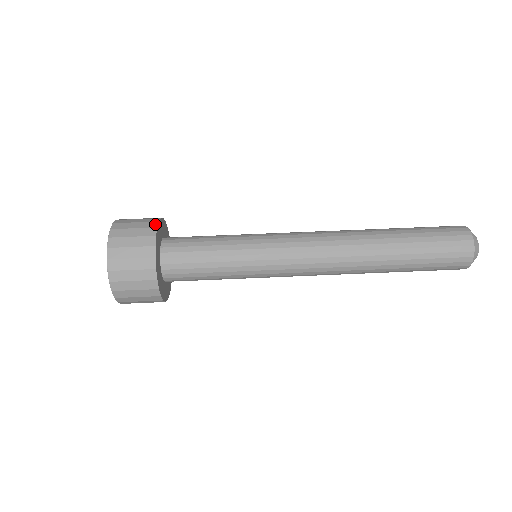
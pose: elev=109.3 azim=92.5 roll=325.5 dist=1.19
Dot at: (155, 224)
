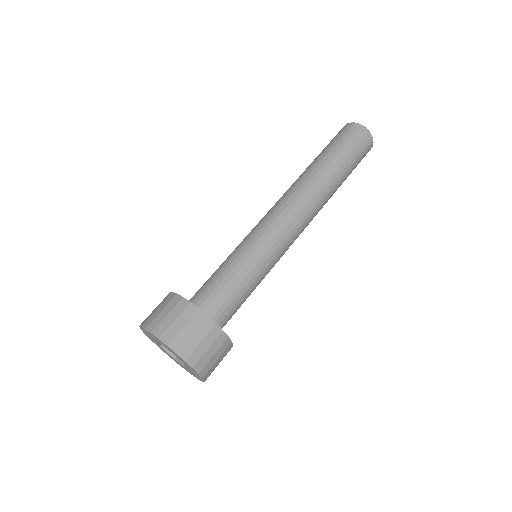
Dot at: occluded
